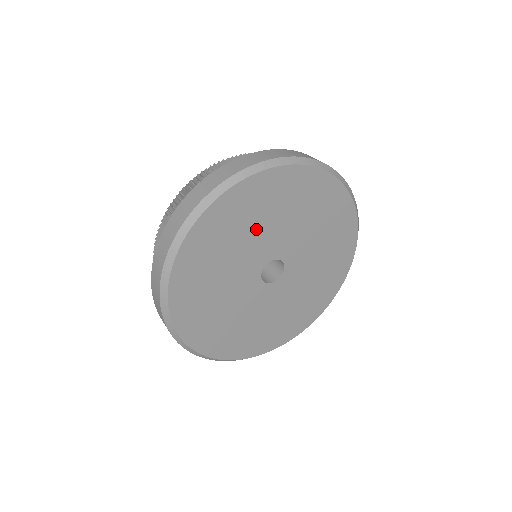
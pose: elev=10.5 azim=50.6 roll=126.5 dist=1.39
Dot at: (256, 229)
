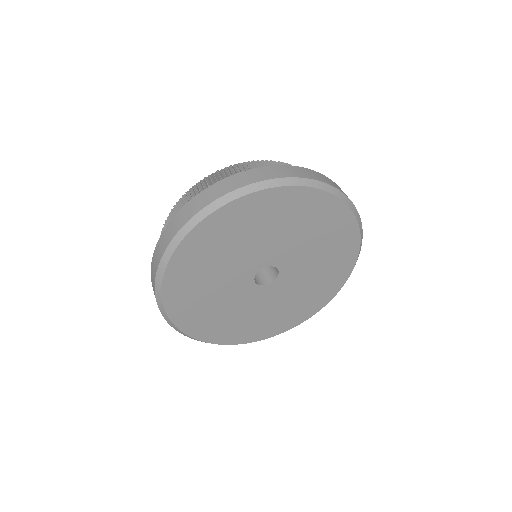
Dot at: (242, 245)
